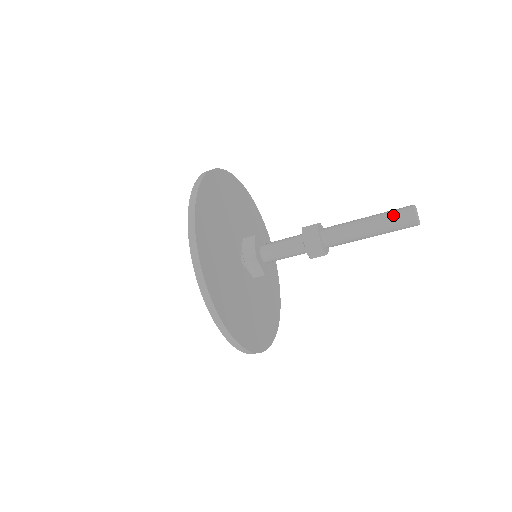
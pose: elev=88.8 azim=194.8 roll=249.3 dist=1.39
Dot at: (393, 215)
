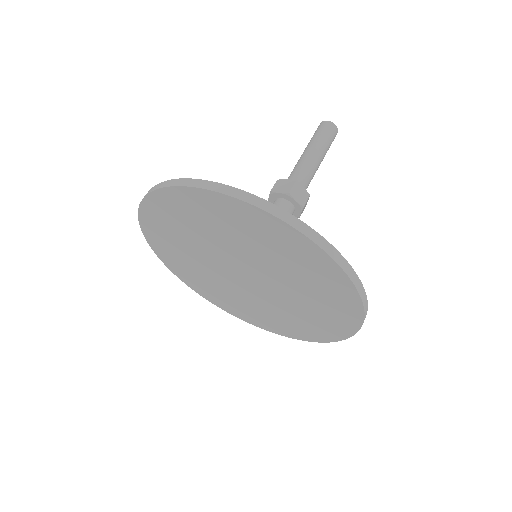
Dot at: (318, 133)
